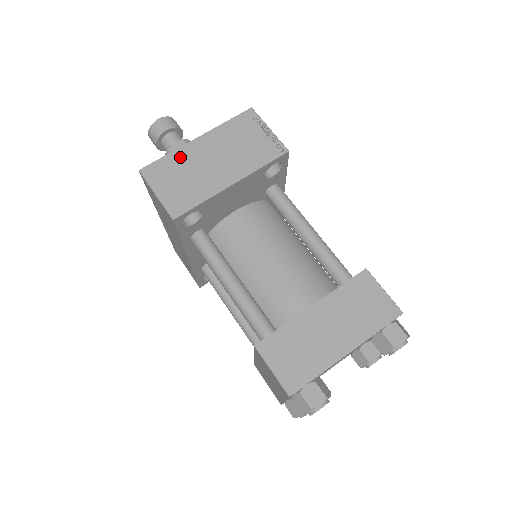
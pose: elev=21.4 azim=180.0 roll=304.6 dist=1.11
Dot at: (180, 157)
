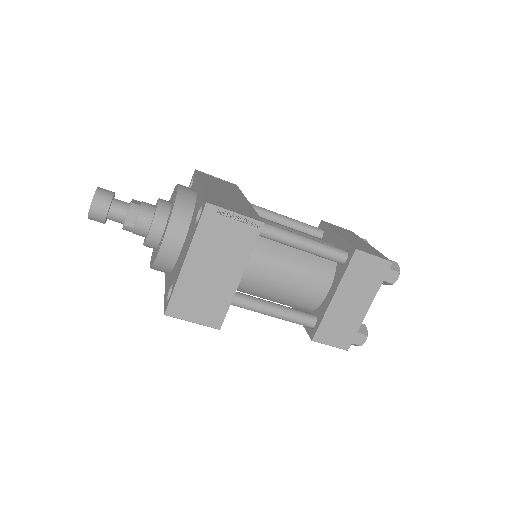
Dot at: (185, 285)
